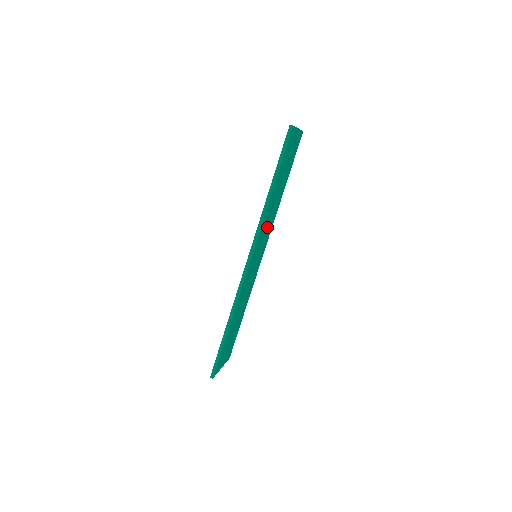
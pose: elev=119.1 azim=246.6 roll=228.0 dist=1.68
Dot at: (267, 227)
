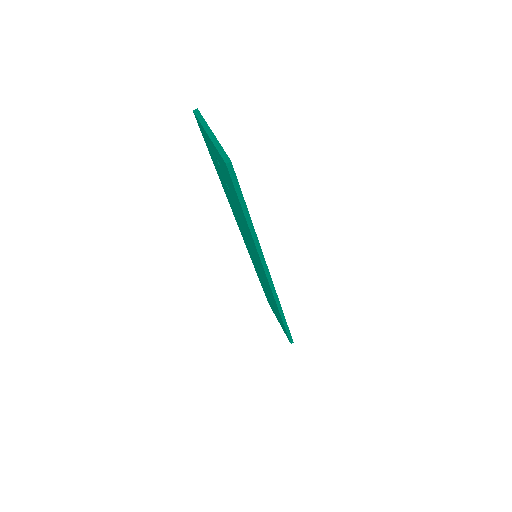
Dot at: occluded
